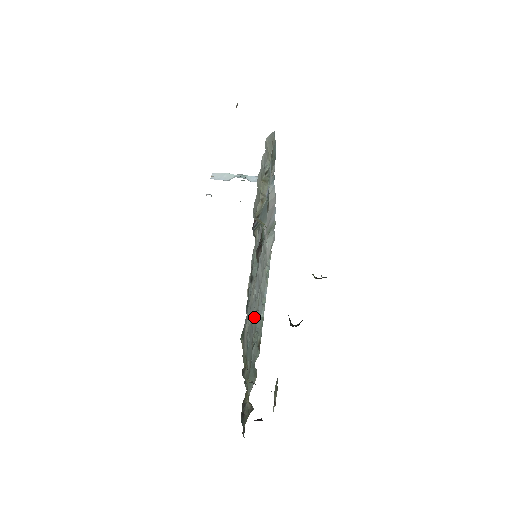
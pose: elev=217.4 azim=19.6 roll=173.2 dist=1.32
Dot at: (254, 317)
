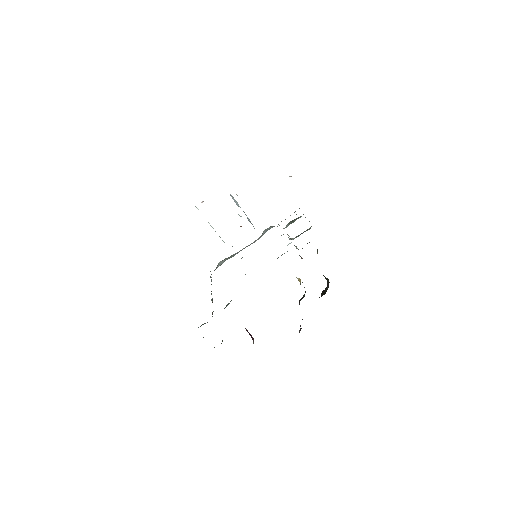
Dot at: occluded
